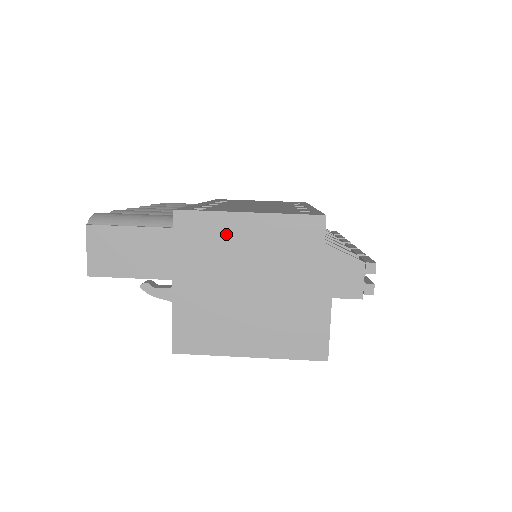
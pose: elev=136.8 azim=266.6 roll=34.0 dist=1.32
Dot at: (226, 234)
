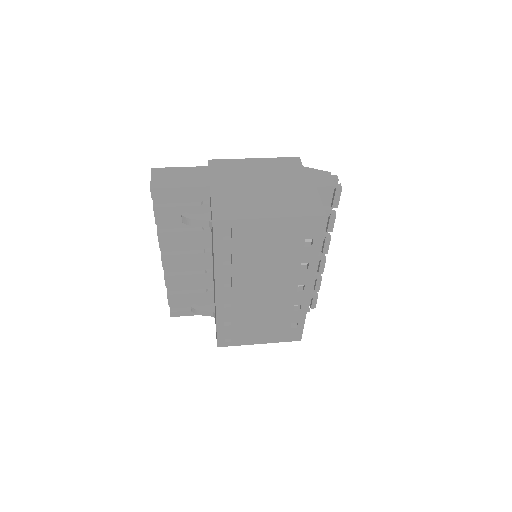
Dot at: (242, 166)
